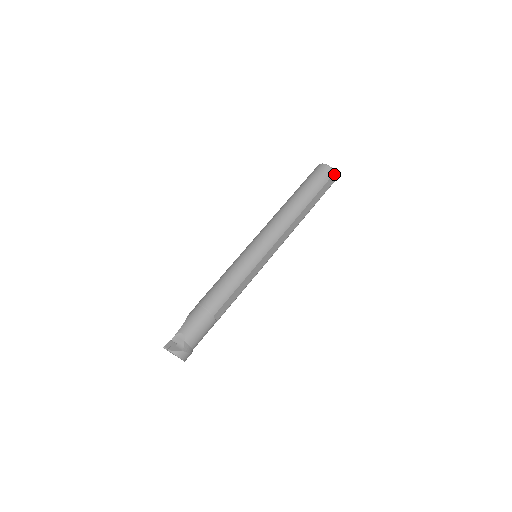
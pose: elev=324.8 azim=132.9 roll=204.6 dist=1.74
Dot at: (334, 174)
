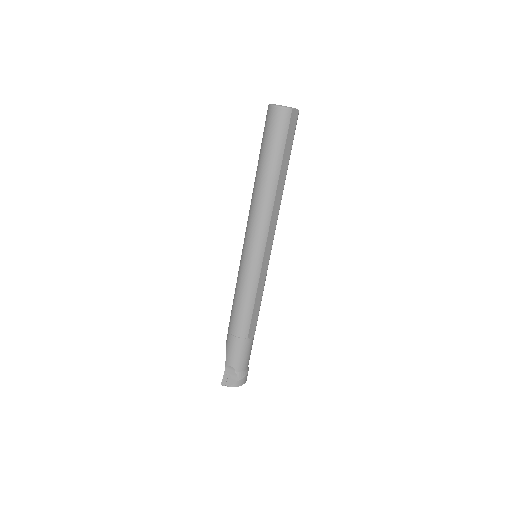
Dot at: (292, 112)
